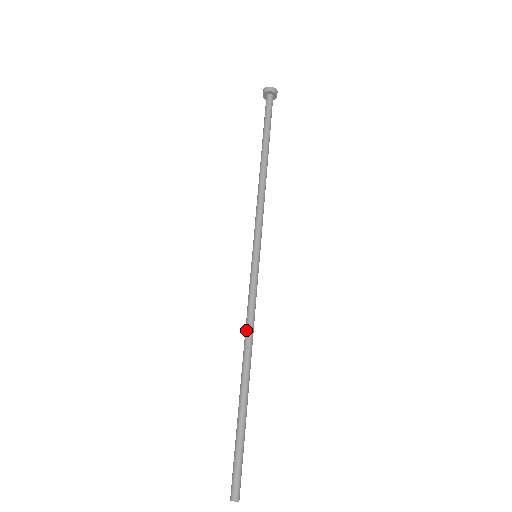
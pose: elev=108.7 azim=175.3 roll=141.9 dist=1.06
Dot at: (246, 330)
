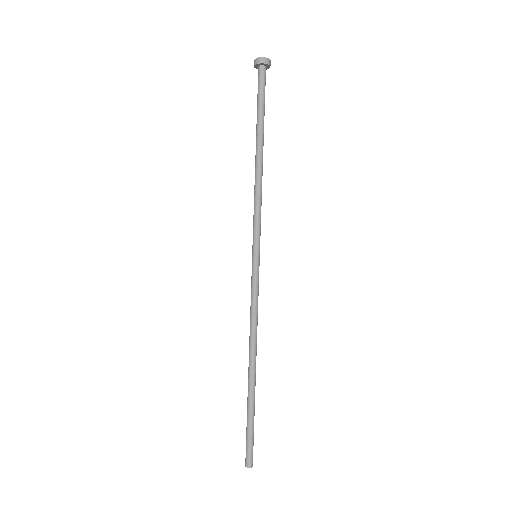
Dot at: (250, 329)
